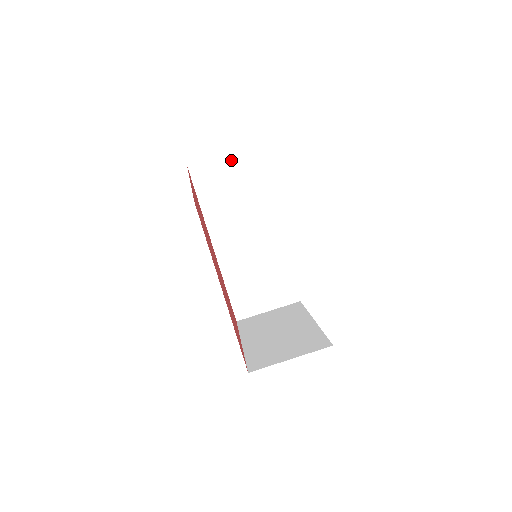
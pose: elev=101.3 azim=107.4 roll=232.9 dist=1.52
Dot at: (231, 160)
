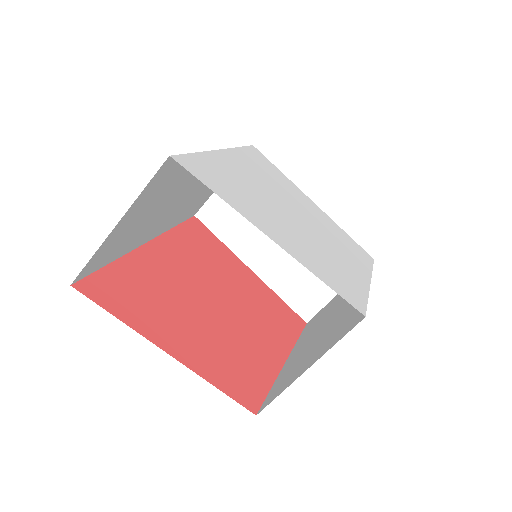
Dot at: (133, 211)
